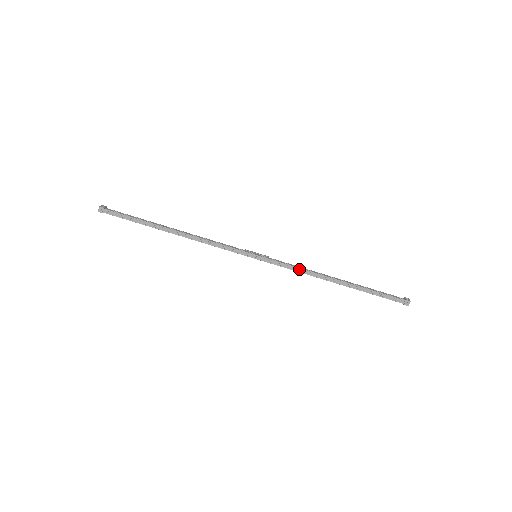
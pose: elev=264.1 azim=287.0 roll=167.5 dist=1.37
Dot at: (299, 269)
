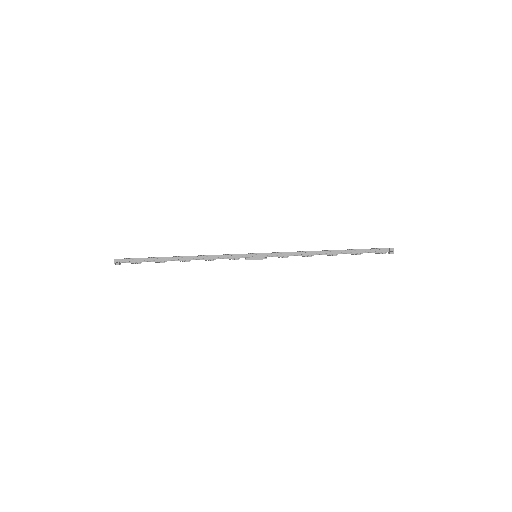
Dot at: (294, 252)
